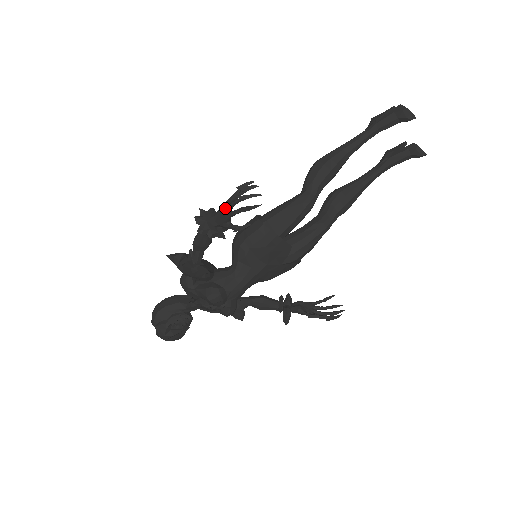
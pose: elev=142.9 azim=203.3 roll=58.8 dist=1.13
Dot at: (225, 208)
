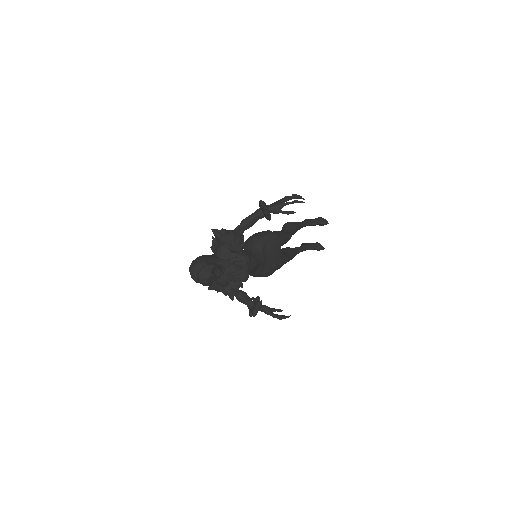
Dot at: (282, 201)
